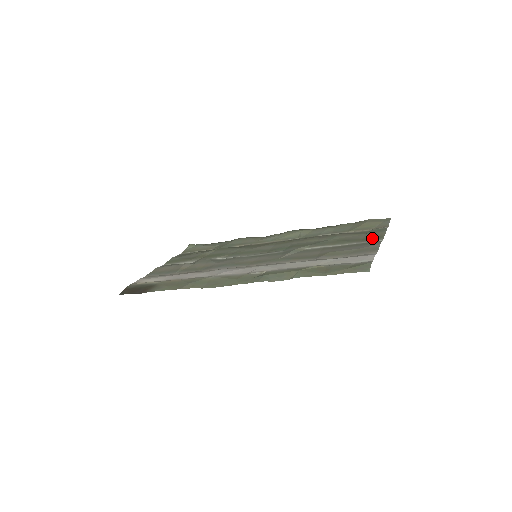
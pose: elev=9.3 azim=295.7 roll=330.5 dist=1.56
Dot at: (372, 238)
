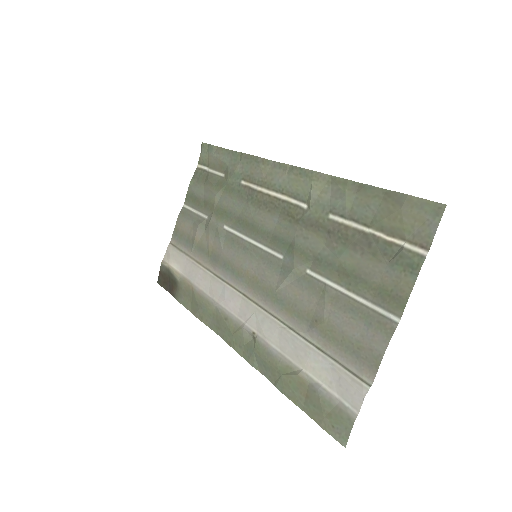
Dot at: (388, 298)
